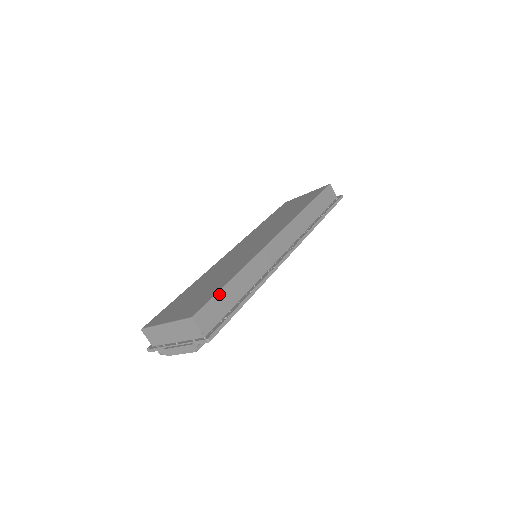
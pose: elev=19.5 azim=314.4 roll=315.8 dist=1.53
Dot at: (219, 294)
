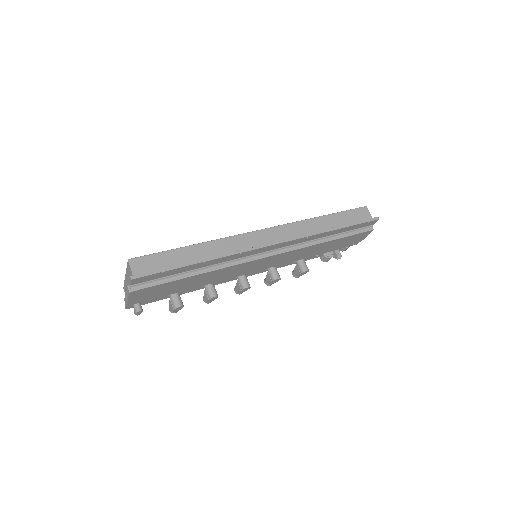
Dot at: (166, 252)
